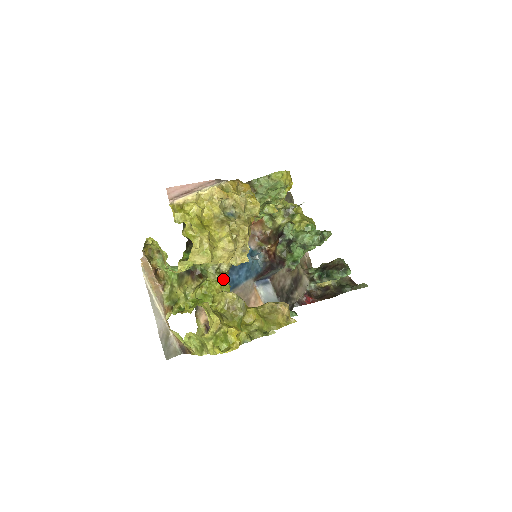
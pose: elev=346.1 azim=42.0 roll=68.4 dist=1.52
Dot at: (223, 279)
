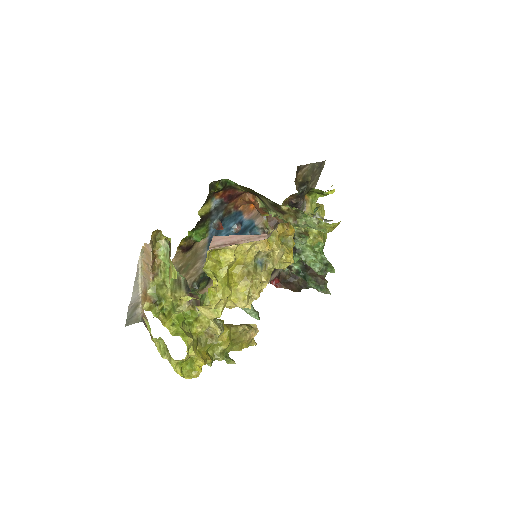
Dot at: occluded
